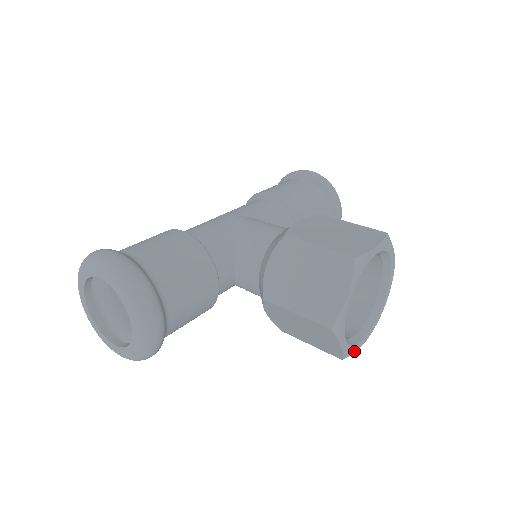
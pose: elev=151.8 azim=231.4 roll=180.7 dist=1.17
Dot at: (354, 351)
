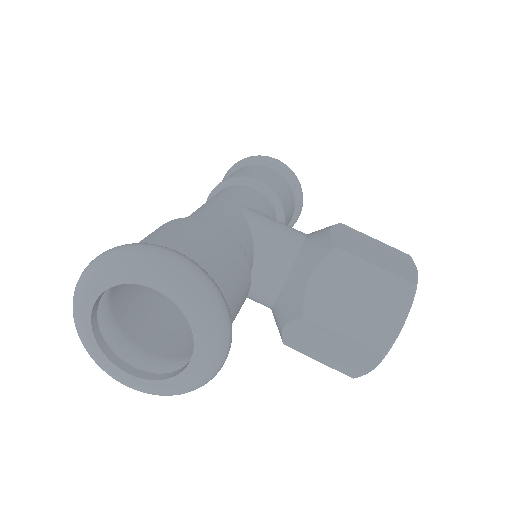
Dot at: occluded
